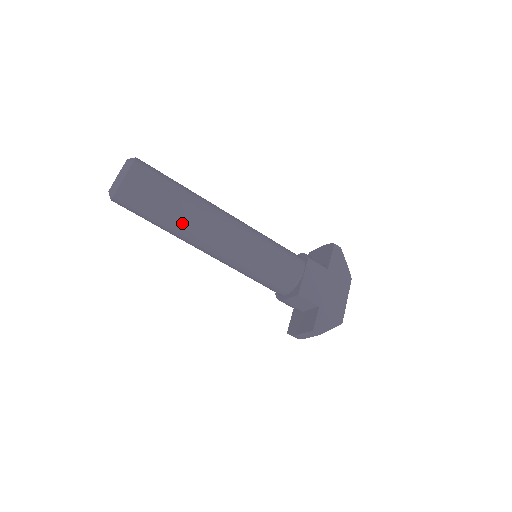
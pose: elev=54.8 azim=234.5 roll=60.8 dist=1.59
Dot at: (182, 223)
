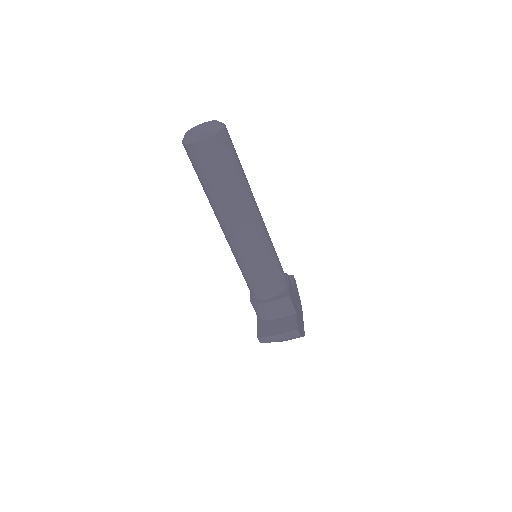
Dot at: (239, 193)
